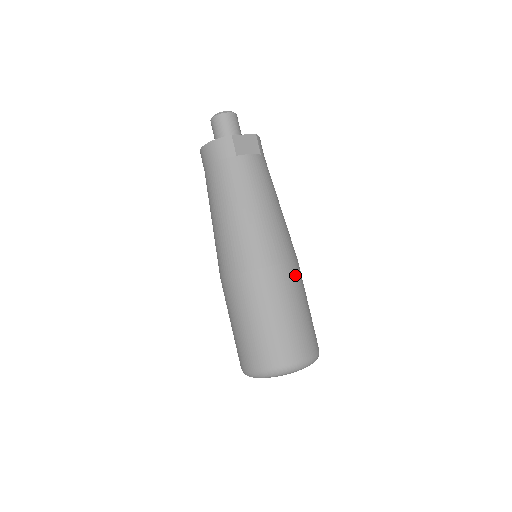
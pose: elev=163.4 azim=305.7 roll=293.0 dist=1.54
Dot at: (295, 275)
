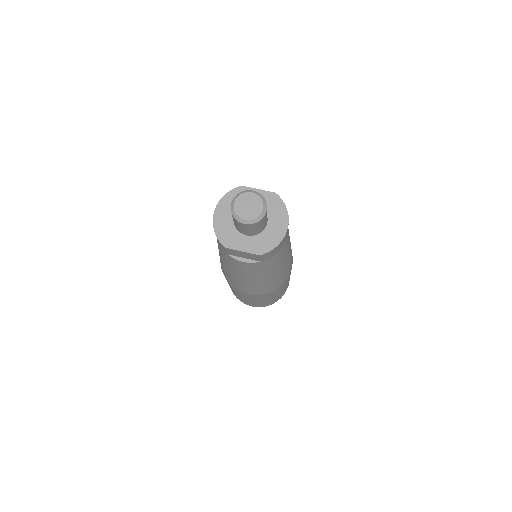
Dot at: (261, 297)
